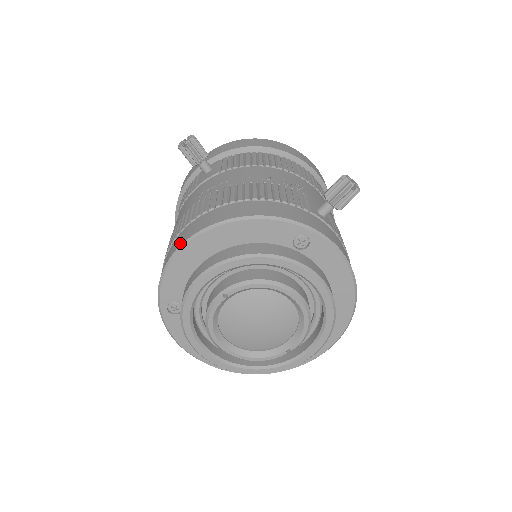
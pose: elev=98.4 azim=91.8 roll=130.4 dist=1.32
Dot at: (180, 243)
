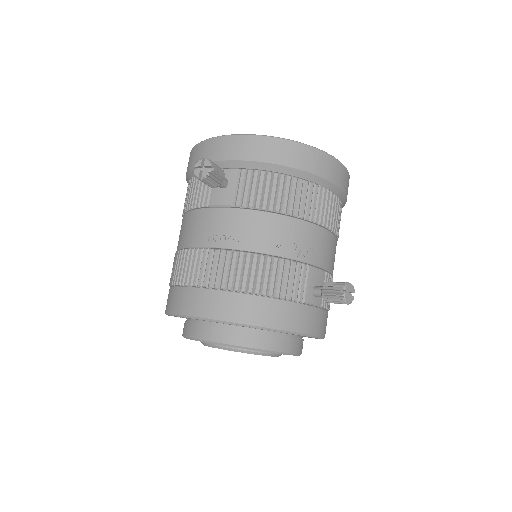
Dot at: (186, 311)
